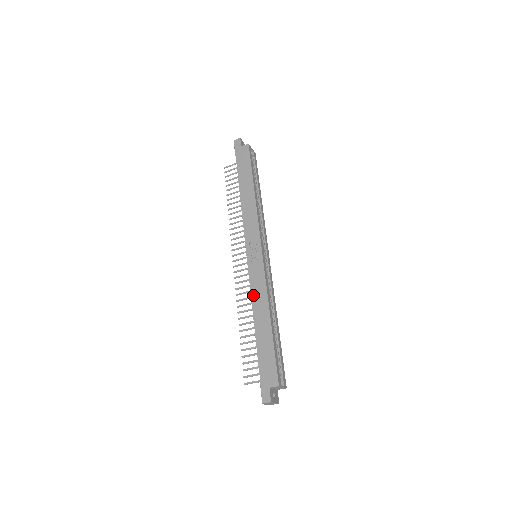
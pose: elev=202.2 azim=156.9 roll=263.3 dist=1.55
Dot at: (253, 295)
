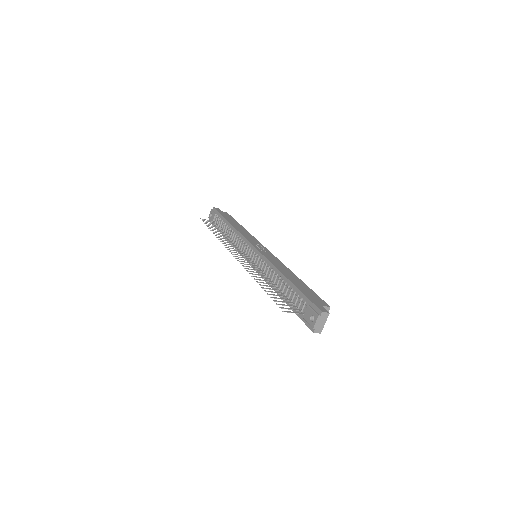
Dot at: (273, 263)
